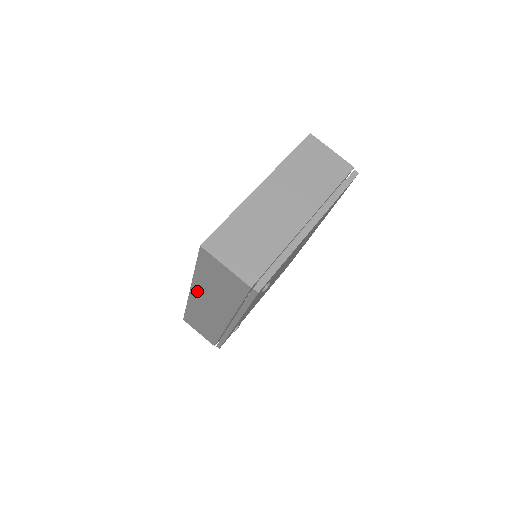
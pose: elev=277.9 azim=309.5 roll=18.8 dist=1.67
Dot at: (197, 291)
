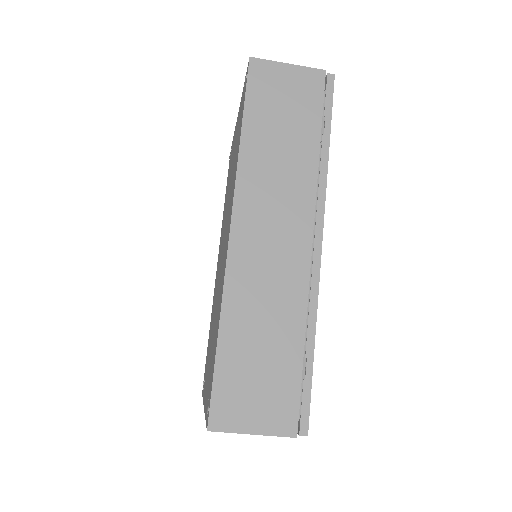
Dot at: occluded
